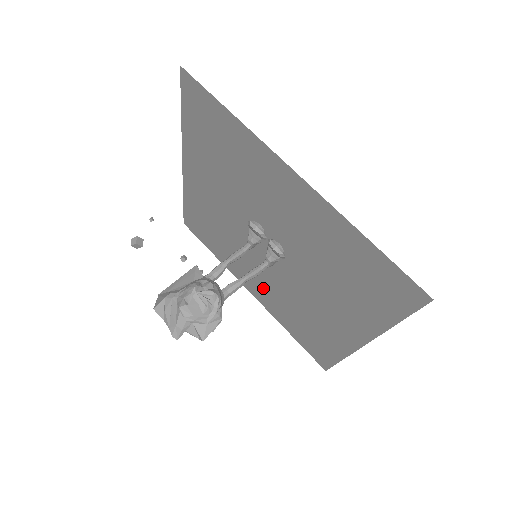
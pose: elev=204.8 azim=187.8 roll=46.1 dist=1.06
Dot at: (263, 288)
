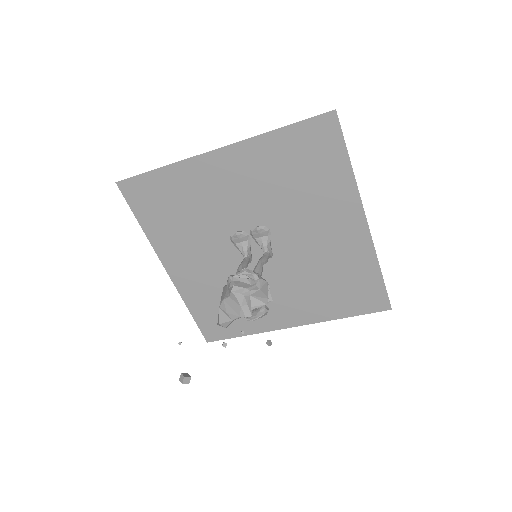
Dot at: (291, 301)
